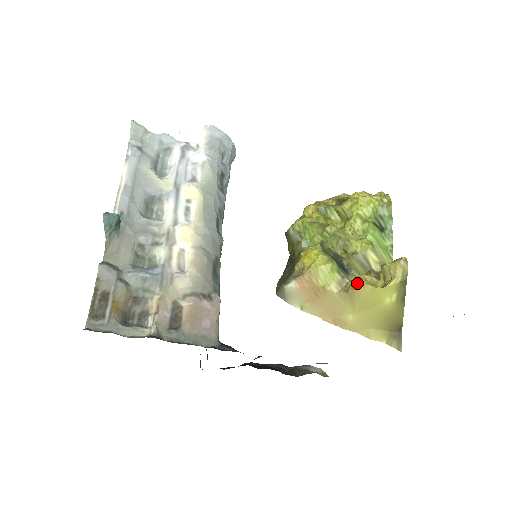
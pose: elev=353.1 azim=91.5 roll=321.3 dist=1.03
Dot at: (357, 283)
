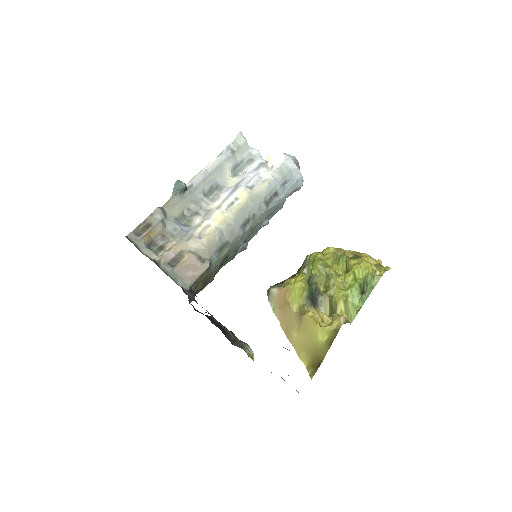
Dot at: (307, 313)
